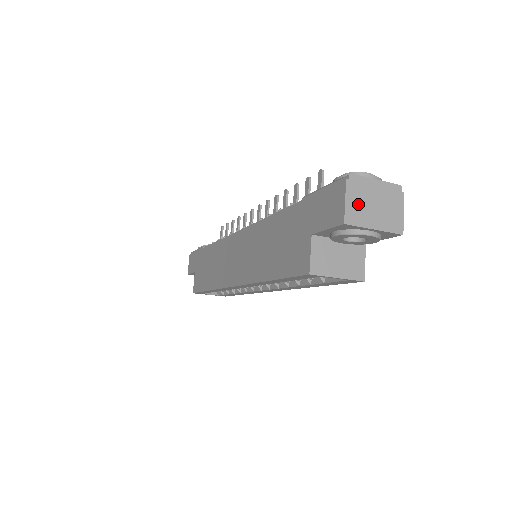
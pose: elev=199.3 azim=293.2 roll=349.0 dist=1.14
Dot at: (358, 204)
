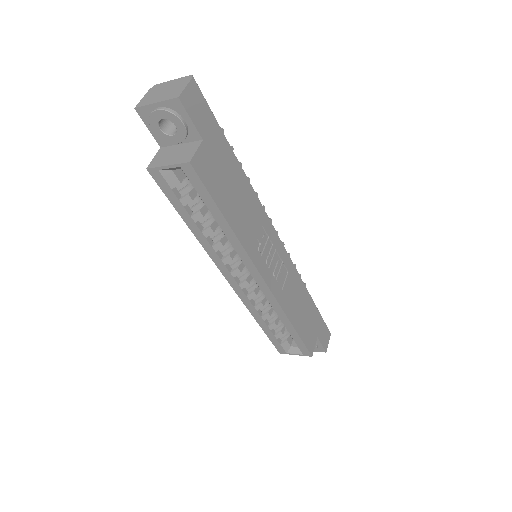
Dot at: (151, 96)
